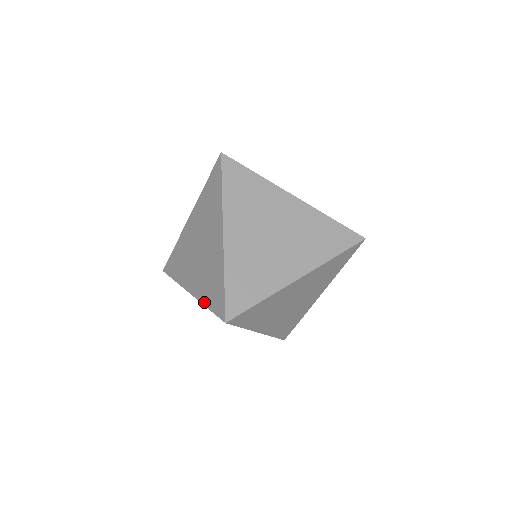
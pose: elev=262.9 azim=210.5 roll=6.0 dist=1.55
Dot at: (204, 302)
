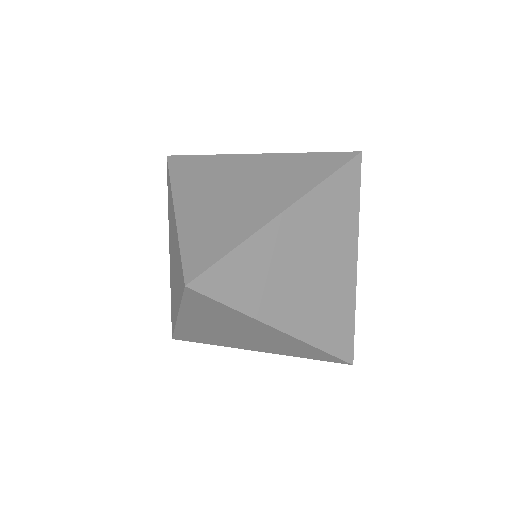
Dot at: (179, 302)
